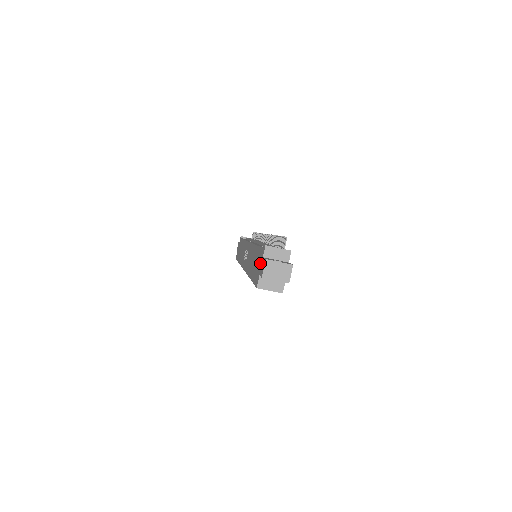
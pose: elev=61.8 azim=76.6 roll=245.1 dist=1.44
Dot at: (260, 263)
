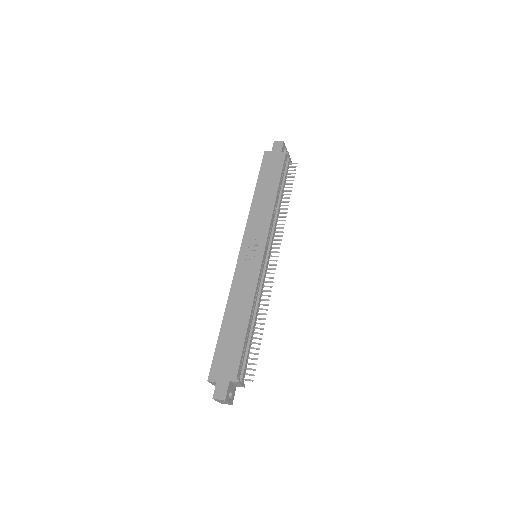
Dot at: (226, 374)
